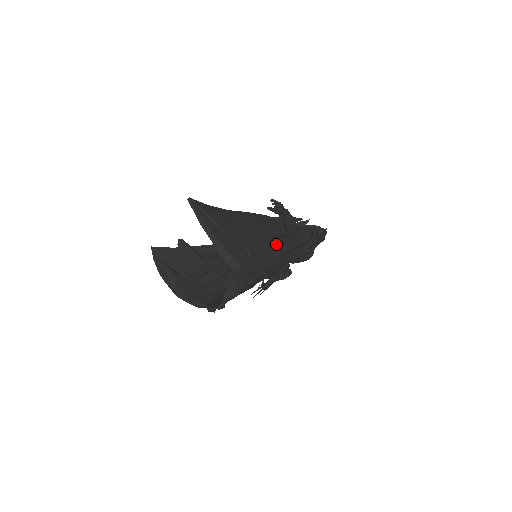
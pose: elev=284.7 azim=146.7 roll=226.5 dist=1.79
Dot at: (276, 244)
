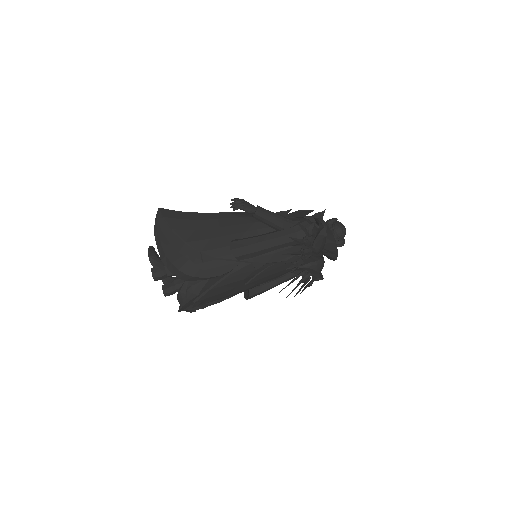
Dot at: occluded
